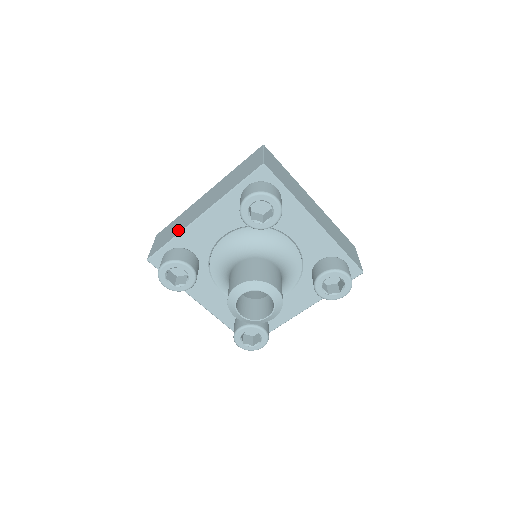
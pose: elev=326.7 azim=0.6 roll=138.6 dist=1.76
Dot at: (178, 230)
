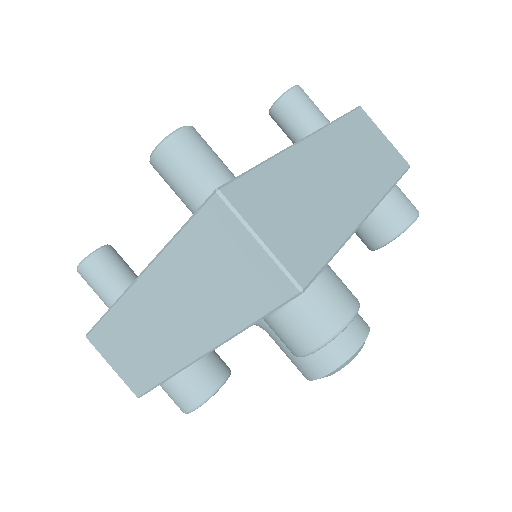
Dot at: (160, 367)
